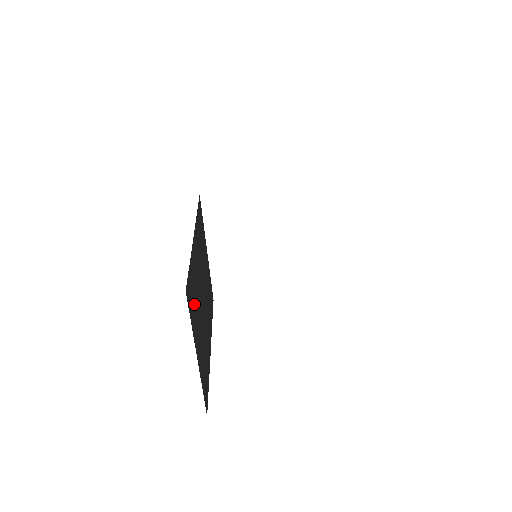
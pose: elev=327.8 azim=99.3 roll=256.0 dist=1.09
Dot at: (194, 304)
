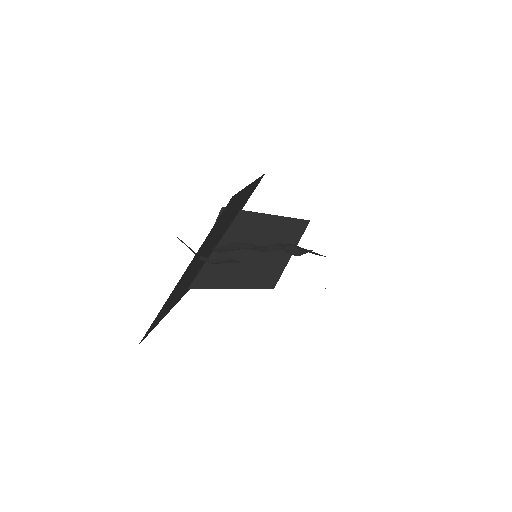
Dot at: occluded
